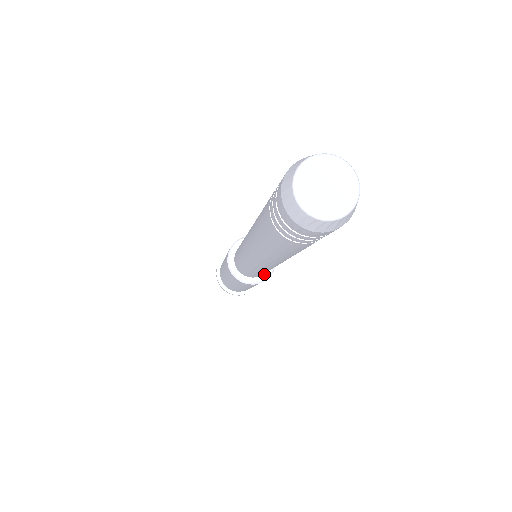
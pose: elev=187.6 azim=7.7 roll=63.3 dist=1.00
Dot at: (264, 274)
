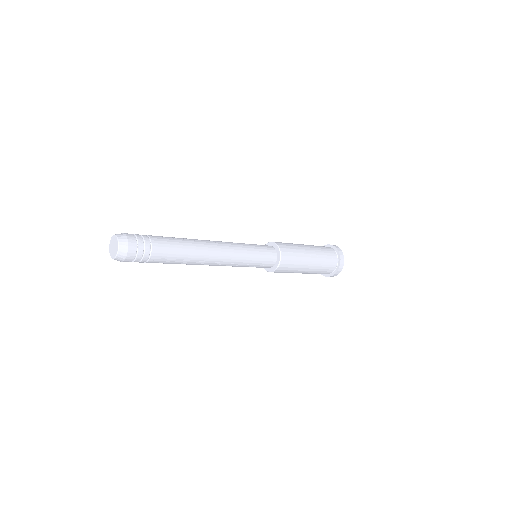
Dot at: (278, 257)
